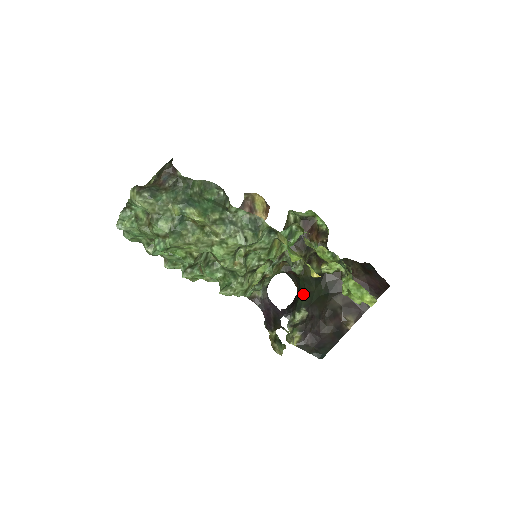
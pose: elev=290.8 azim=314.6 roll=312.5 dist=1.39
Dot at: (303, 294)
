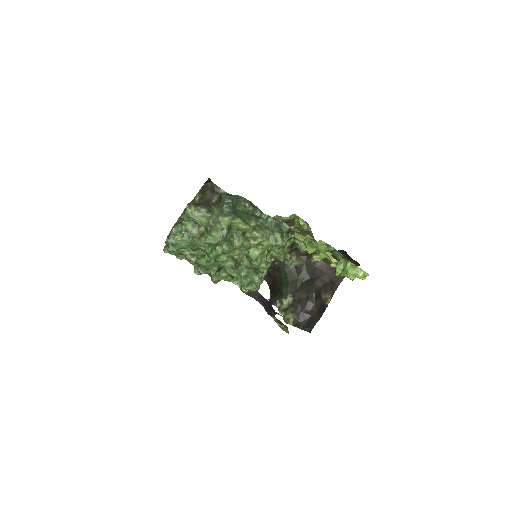
Dot at: (287, 283)
